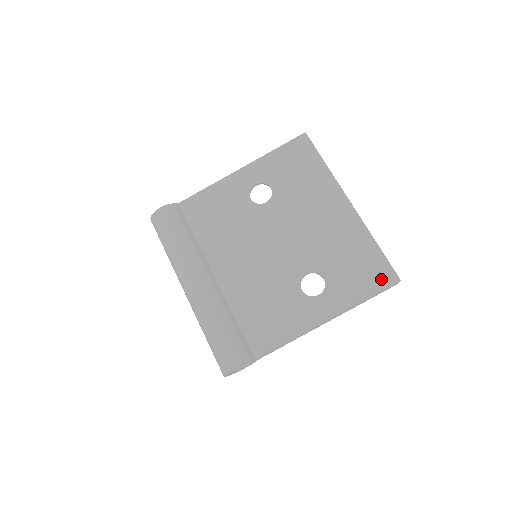
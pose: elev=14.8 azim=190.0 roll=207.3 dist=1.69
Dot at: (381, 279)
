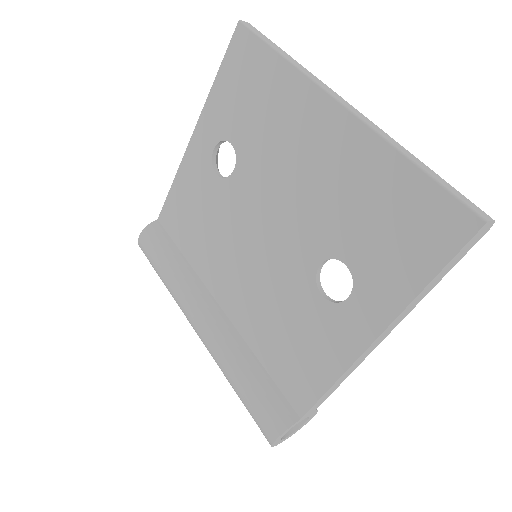
Dot at: (444, 233)
